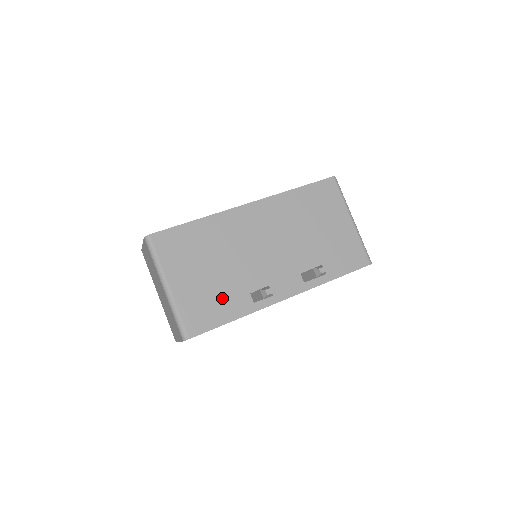
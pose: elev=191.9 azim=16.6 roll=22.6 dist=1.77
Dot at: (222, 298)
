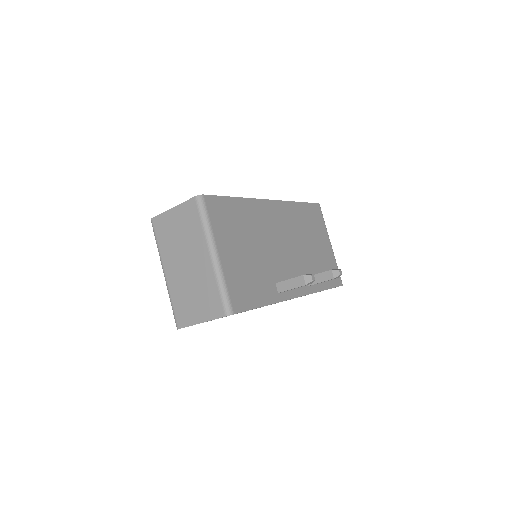
Dot at: (257, 280)
